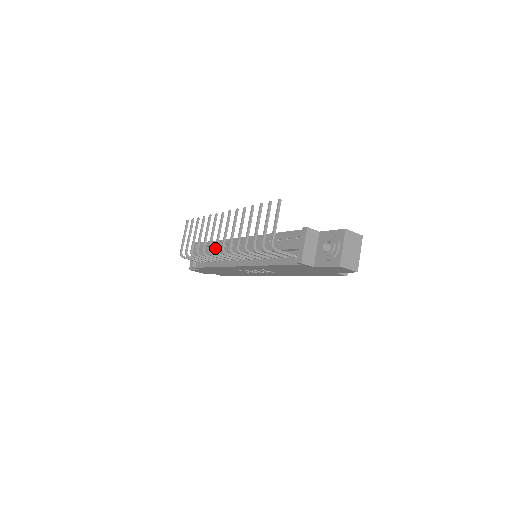
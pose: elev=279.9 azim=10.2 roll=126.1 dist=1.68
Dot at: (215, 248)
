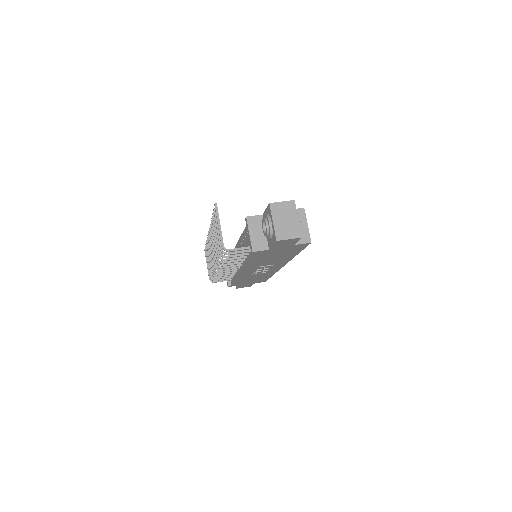
Dot at: occluded
